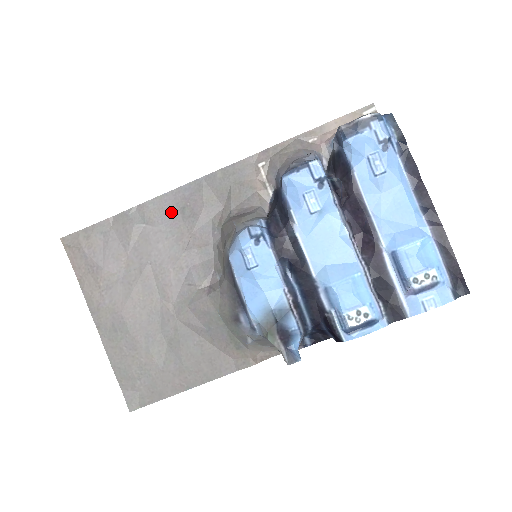
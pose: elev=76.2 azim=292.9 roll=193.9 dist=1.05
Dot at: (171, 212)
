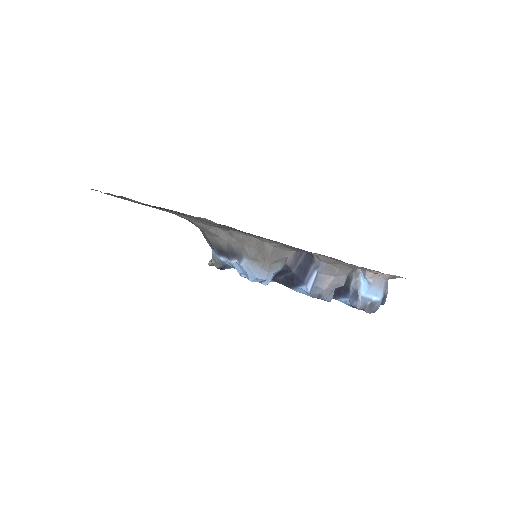
Dot at: (248, 233)
